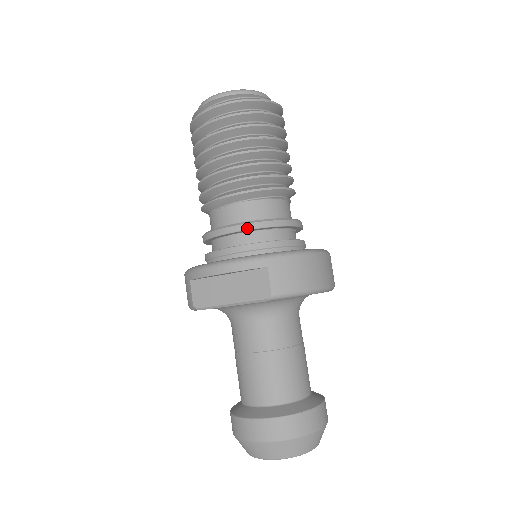
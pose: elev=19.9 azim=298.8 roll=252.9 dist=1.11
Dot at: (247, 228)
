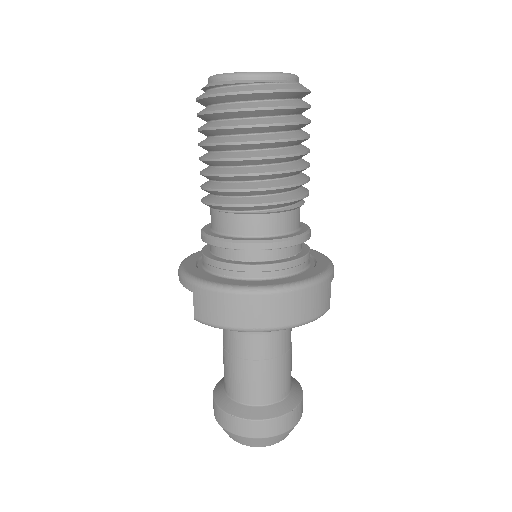
Dot at: (206, 241)
